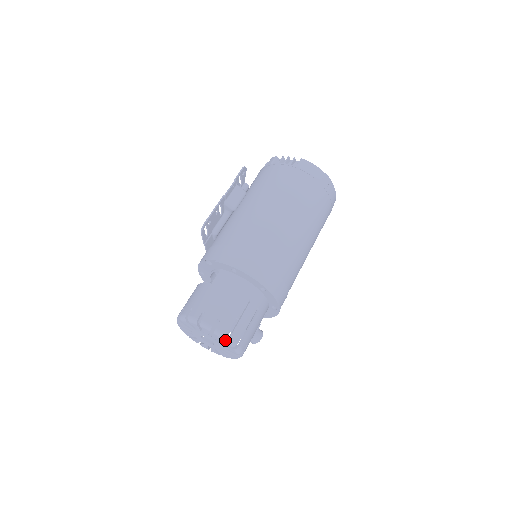
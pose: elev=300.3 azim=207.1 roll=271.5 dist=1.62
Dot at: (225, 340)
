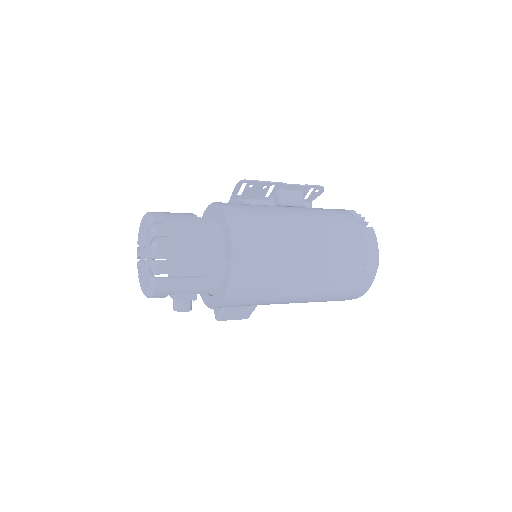
Dot at: (154, 259)
